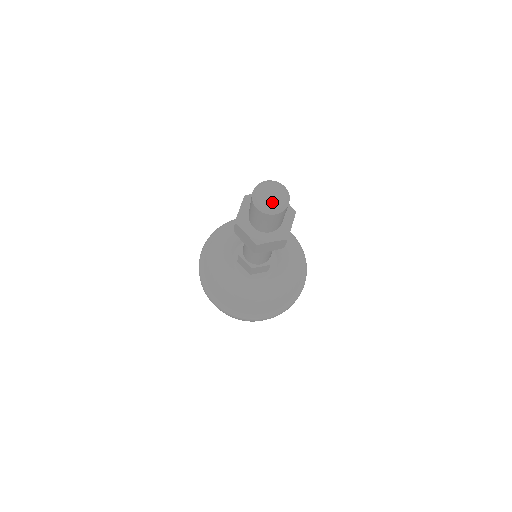
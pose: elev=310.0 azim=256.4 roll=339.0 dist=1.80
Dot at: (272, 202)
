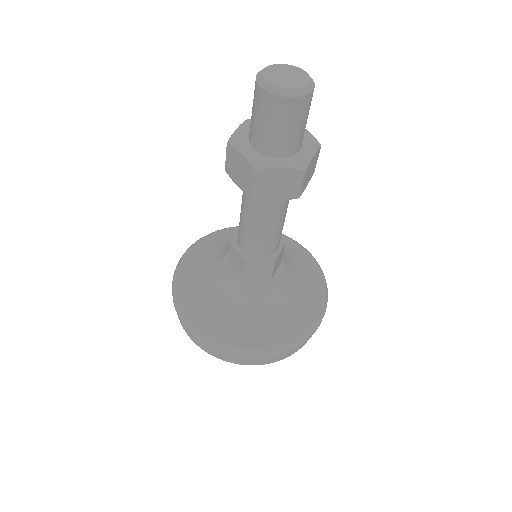
Dot at: (287, 82)
